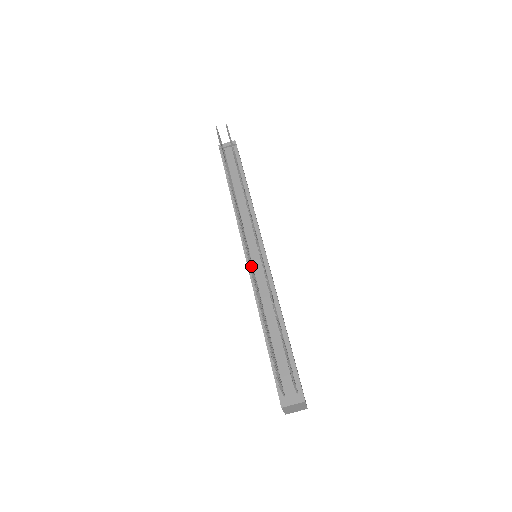
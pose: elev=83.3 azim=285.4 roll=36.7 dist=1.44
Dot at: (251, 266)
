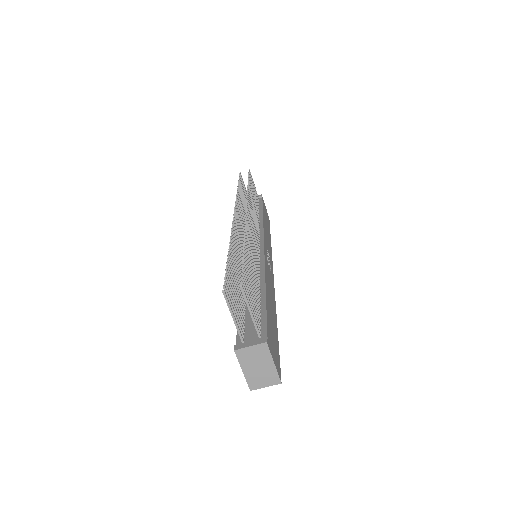
Dot at: (236, 233)
